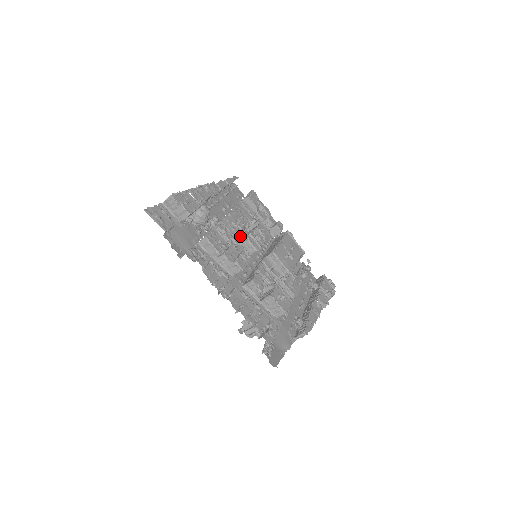
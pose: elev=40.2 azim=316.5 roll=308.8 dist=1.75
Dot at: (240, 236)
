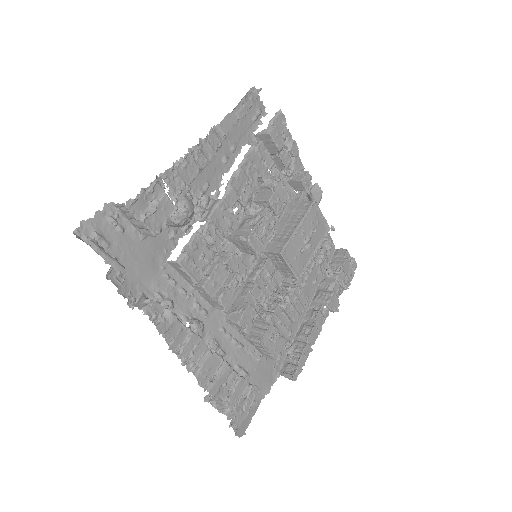
Dot at: (241, 211)
